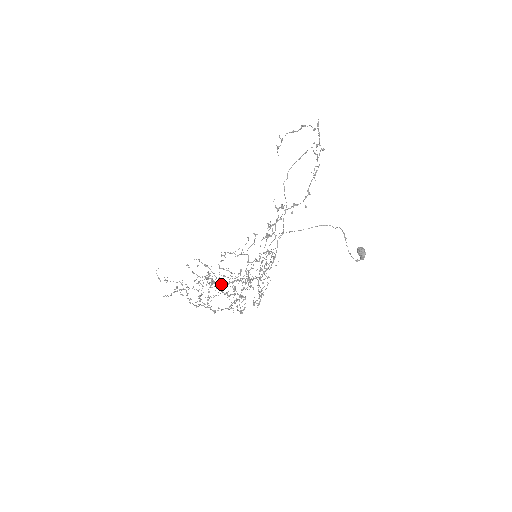
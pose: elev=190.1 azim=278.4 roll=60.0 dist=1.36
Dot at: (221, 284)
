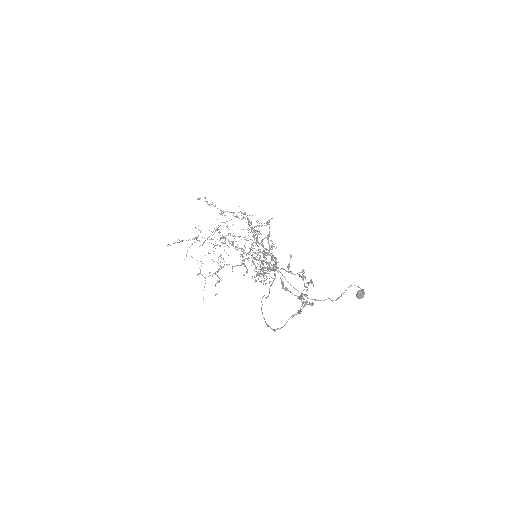
Dot at: occluded
